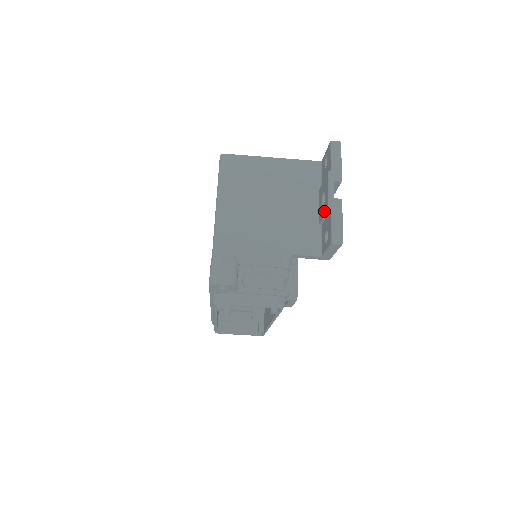
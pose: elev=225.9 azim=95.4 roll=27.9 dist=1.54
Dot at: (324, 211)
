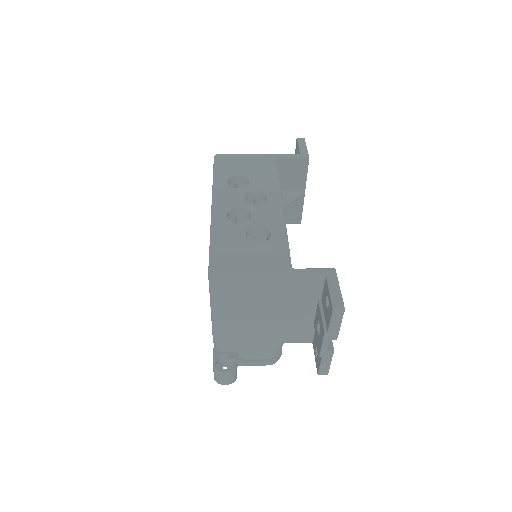
Dot at: (317, 342)
